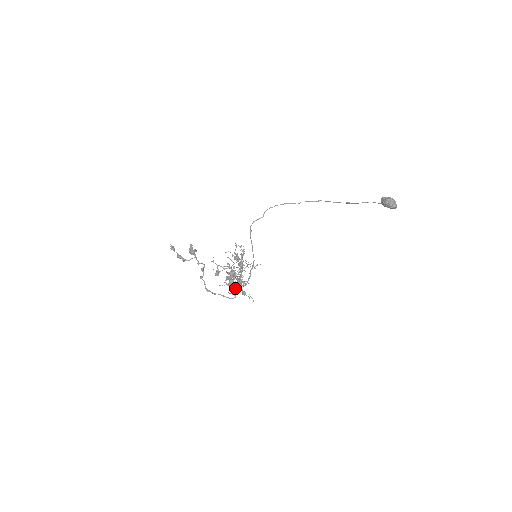
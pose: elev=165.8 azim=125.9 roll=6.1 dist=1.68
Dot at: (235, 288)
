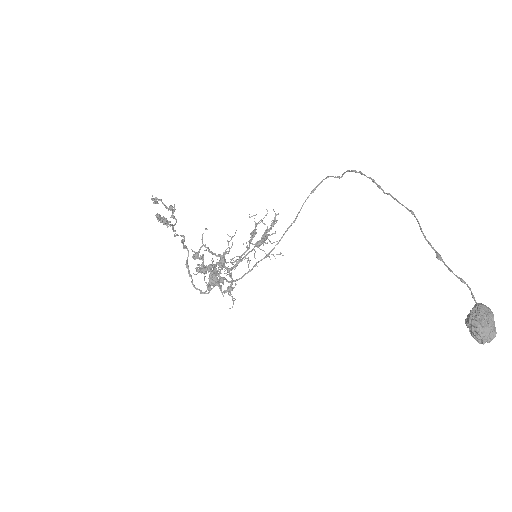
Dot at: occluded
